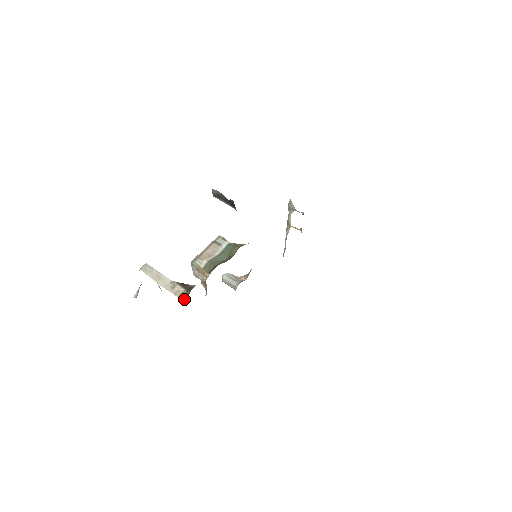
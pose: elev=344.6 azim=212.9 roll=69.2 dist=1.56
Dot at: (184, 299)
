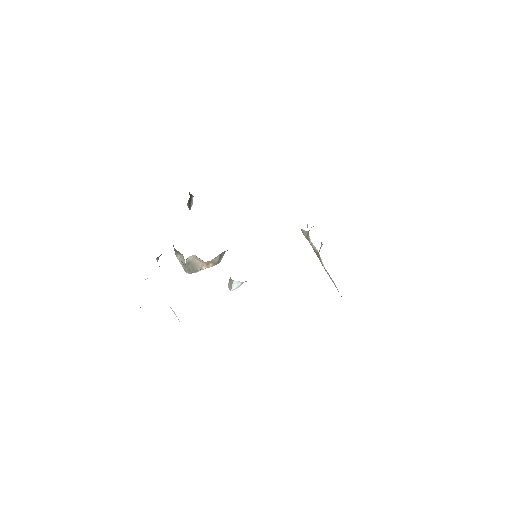
Dot at: occluded
